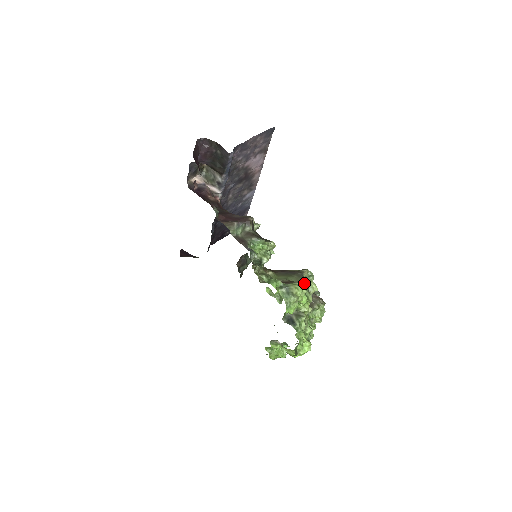
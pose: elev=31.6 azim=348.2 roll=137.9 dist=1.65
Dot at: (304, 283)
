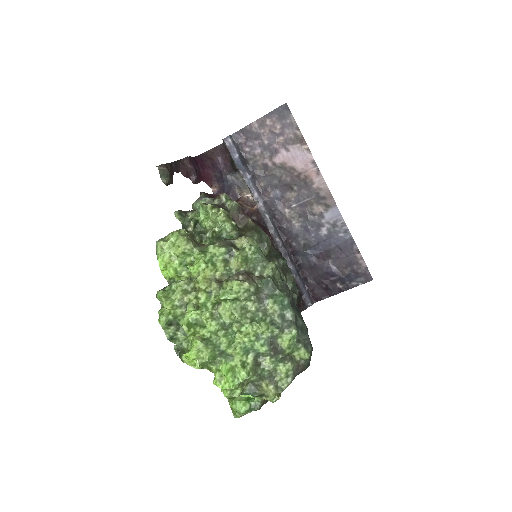
Dot at: (215, 244)
